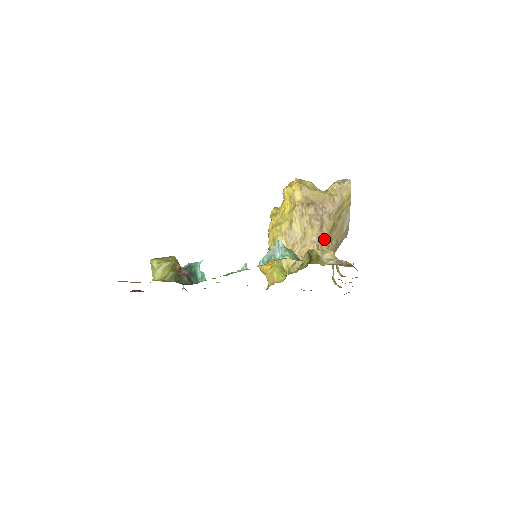
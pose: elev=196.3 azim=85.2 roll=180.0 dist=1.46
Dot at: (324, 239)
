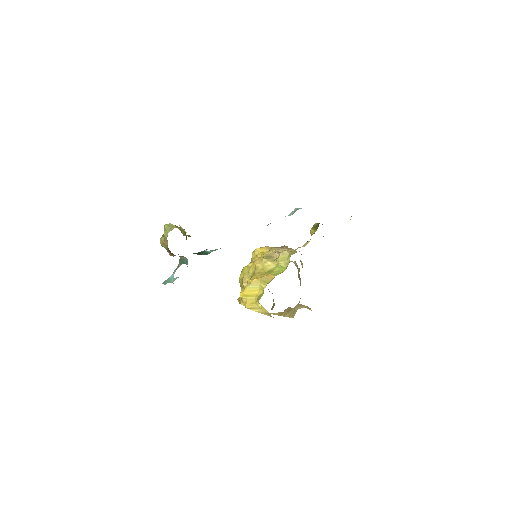
Dot at: (301, 264)
